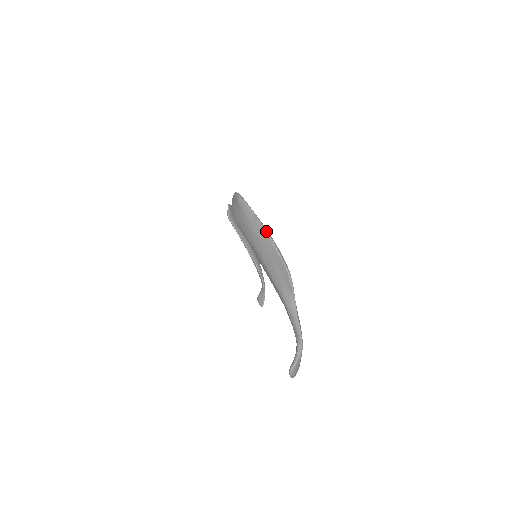
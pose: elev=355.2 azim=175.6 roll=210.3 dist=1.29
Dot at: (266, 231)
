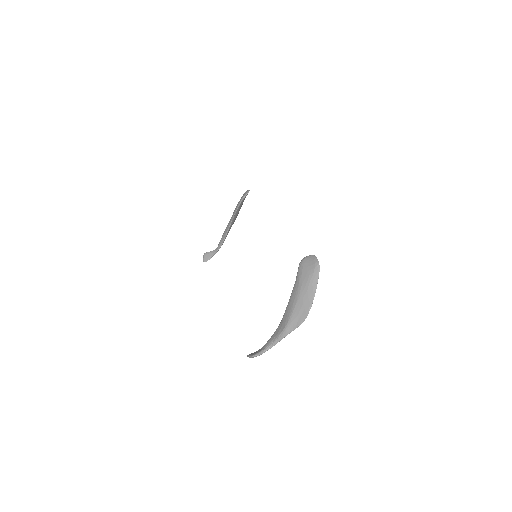
Dot at: occluded
